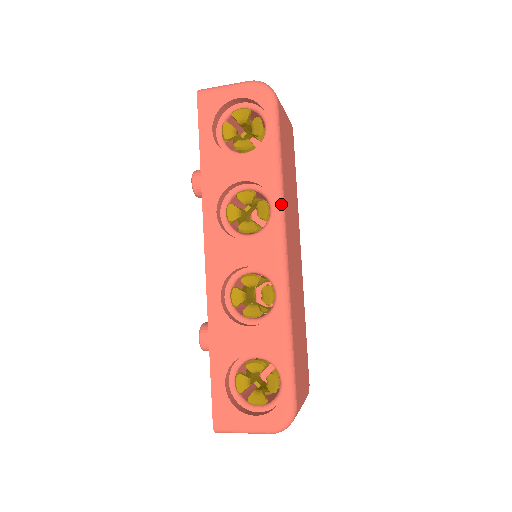
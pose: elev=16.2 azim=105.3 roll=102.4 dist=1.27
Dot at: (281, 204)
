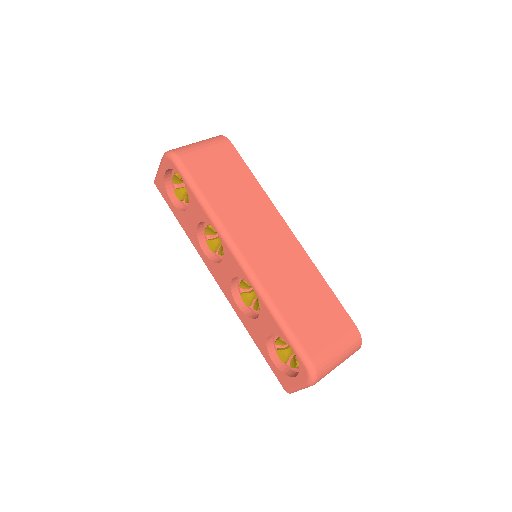
Dot at: (219, 227)
